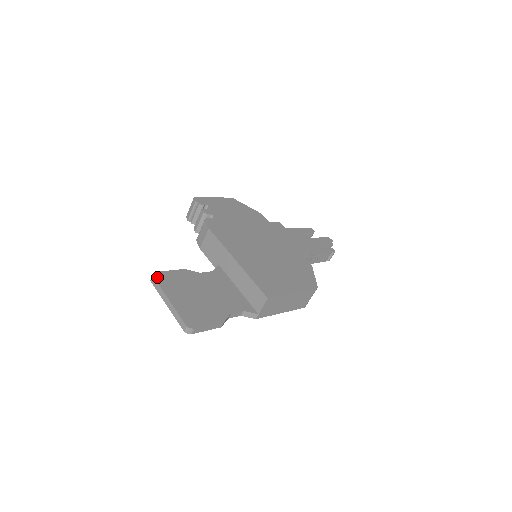
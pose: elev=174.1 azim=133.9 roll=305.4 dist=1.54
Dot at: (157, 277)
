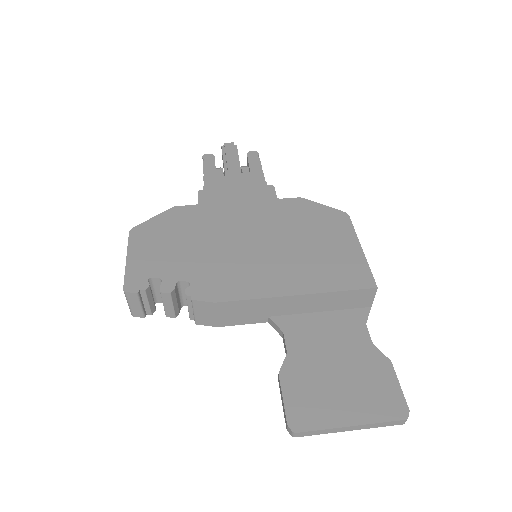
Dot at: (300, 427)
